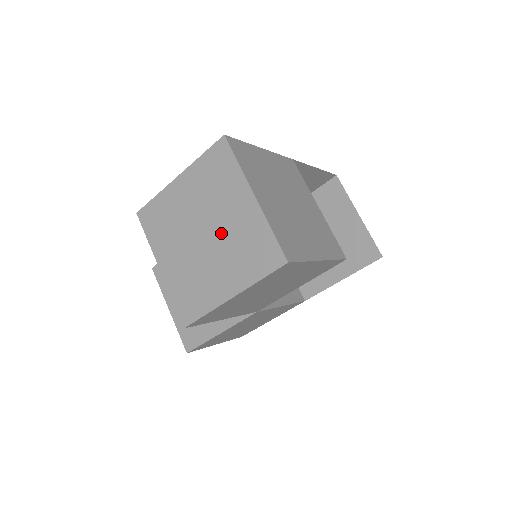
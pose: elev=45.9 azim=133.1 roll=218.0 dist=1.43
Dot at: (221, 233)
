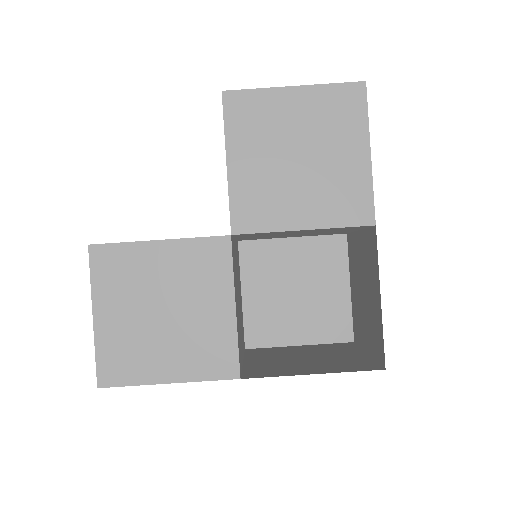
Dot at: occluded
